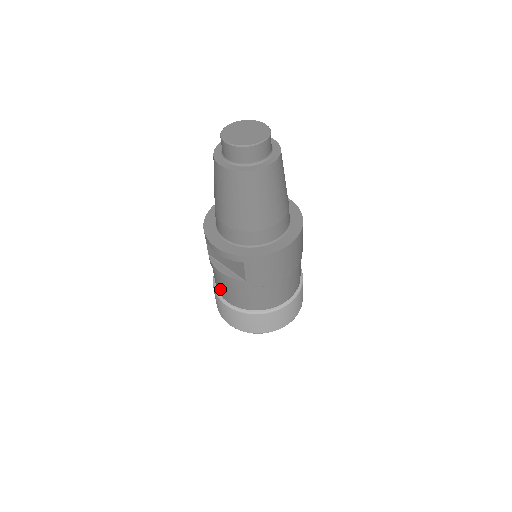
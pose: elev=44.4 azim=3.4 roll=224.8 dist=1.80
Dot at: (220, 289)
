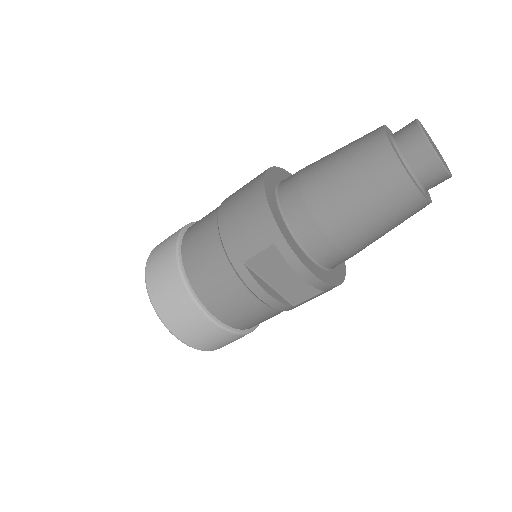
Dot at: (223, 306)
